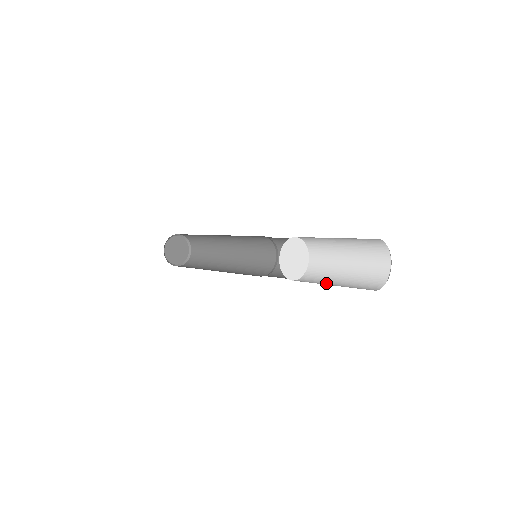
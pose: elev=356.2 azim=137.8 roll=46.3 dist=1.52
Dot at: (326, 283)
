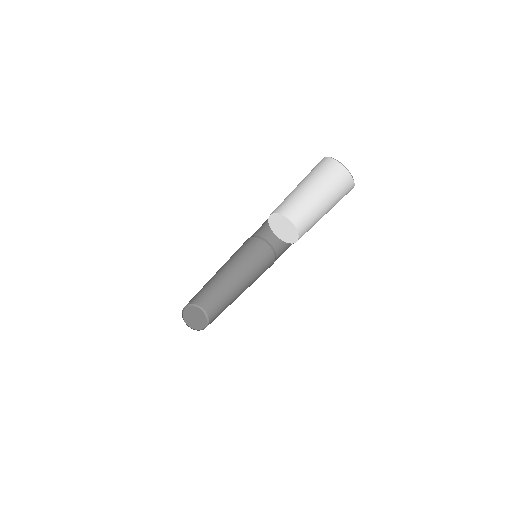
Dot at: occluded
